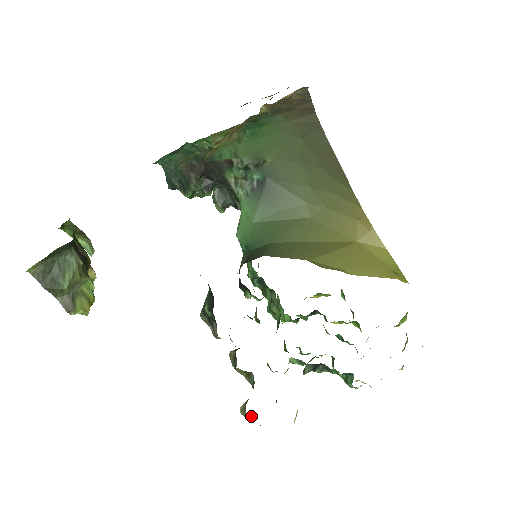
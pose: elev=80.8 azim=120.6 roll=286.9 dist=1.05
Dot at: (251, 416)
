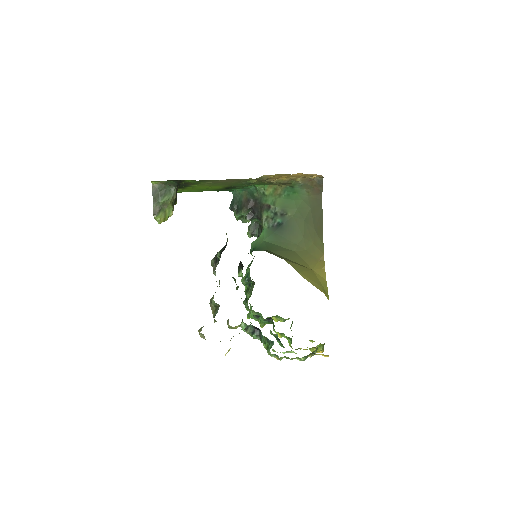
Dot at: (203, 334)
